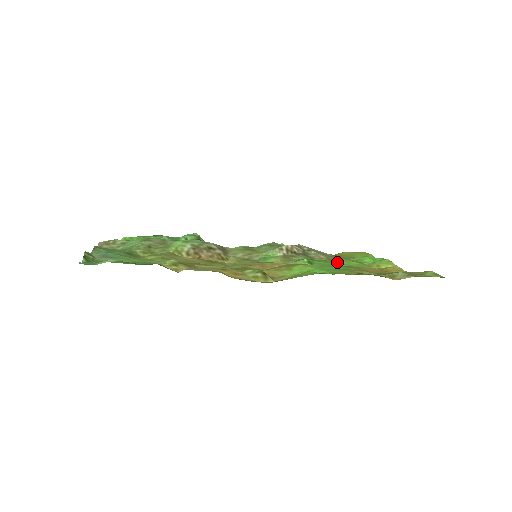
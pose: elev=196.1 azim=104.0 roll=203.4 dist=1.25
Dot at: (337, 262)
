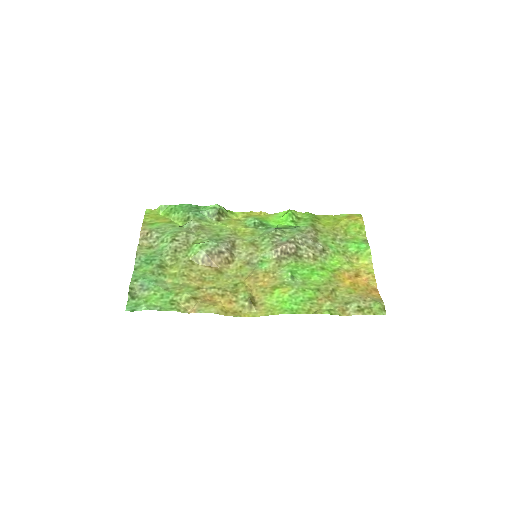
Dot at: (318, 267)
